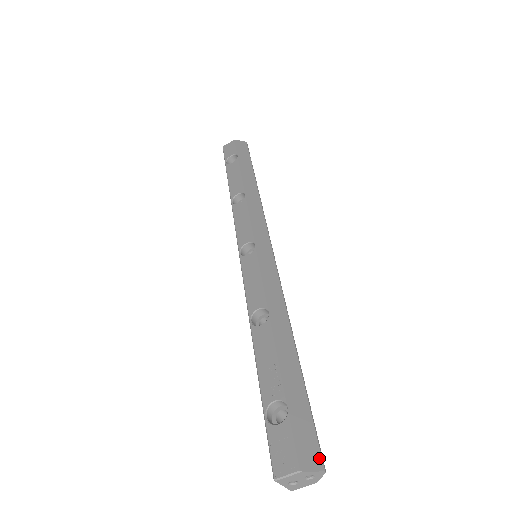
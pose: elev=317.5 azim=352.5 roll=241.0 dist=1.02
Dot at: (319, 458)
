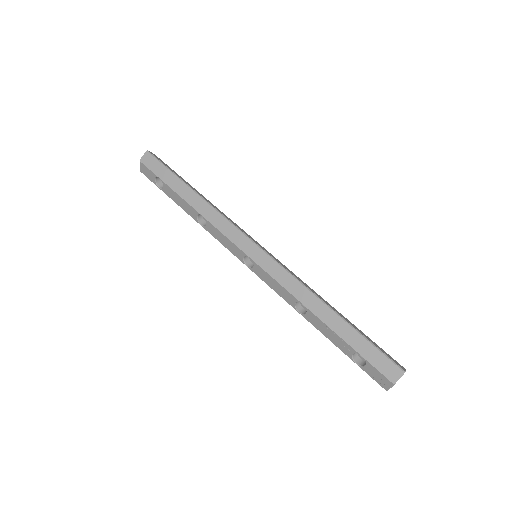
Dot at: (397, 369)
